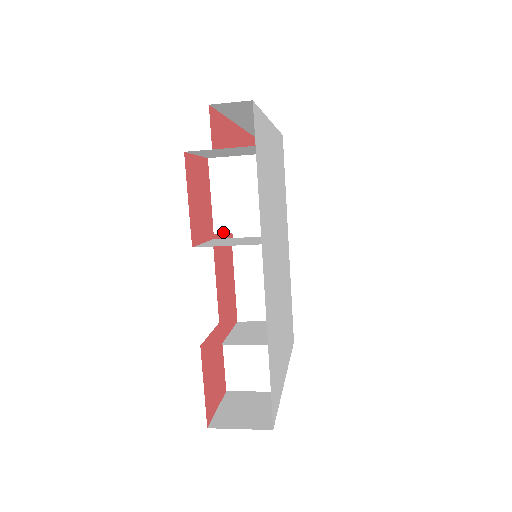
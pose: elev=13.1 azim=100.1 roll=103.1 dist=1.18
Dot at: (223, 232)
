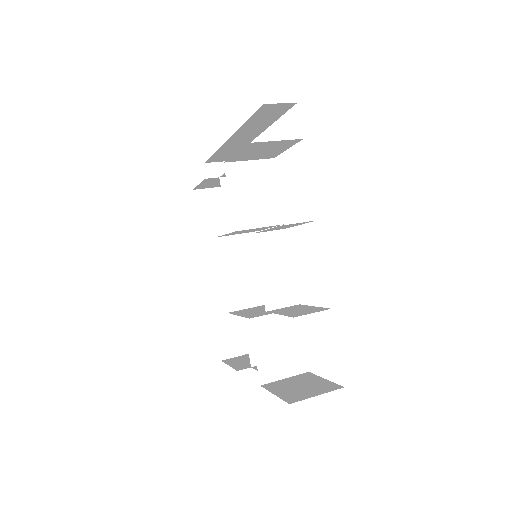
Dot at: (243, 229)
